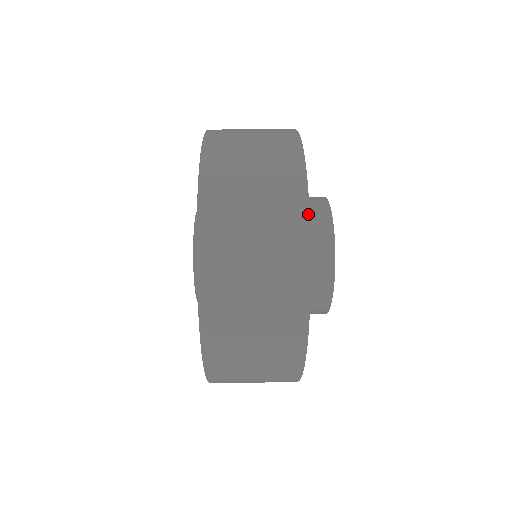
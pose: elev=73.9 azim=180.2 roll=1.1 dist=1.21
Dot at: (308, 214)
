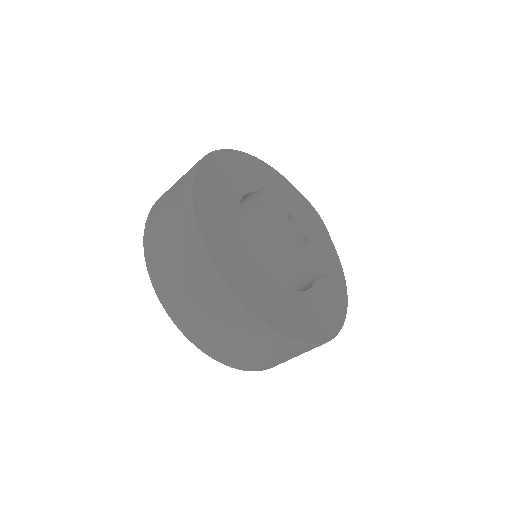
Dot at: (211, 263)
